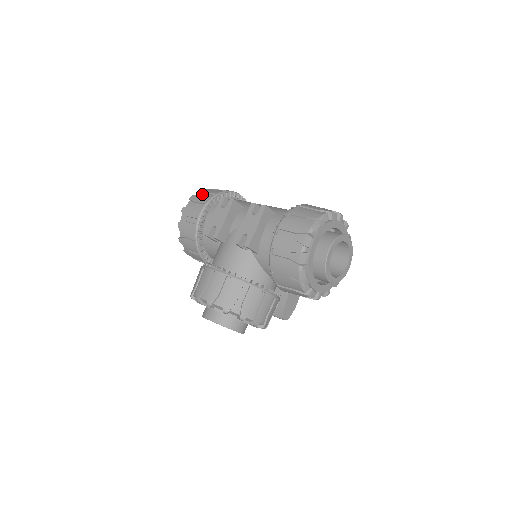
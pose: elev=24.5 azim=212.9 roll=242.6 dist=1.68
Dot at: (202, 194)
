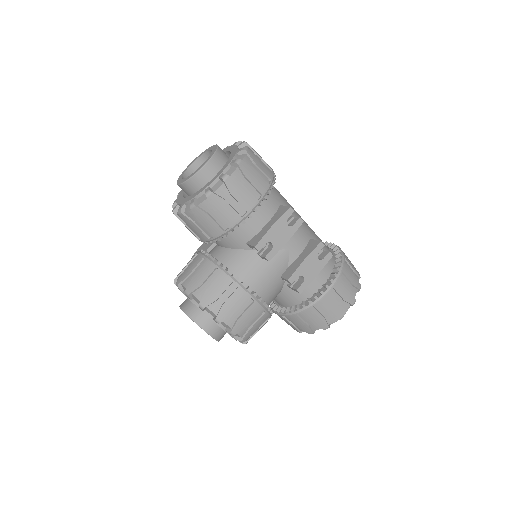
Dot at: (252, 164)
